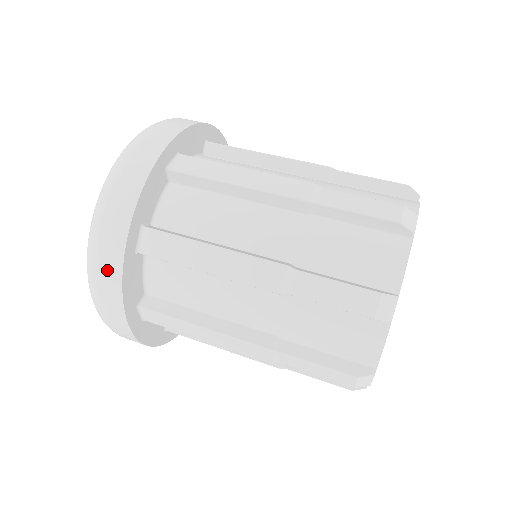
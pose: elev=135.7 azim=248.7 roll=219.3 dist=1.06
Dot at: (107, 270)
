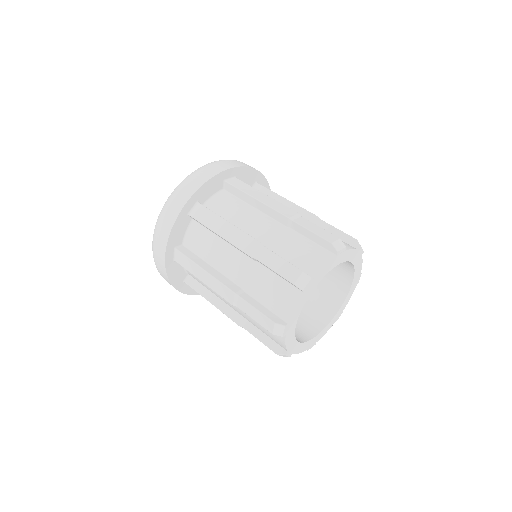
Dot at: (161, 268)
